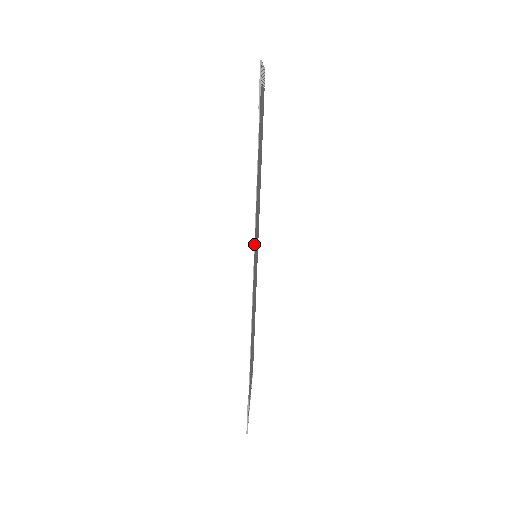
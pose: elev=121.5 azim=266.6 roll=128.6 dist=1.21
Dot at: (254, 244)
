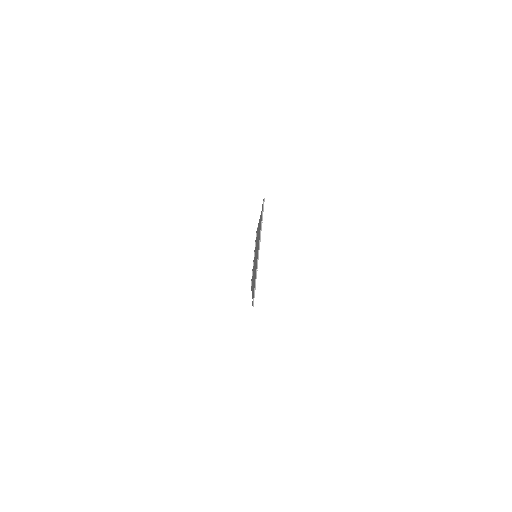
Dot at: occluded
